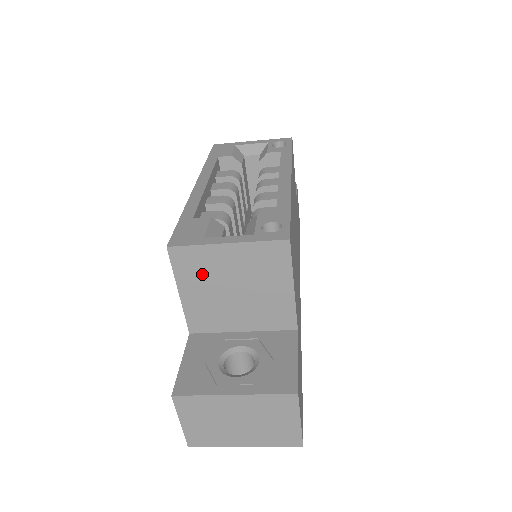
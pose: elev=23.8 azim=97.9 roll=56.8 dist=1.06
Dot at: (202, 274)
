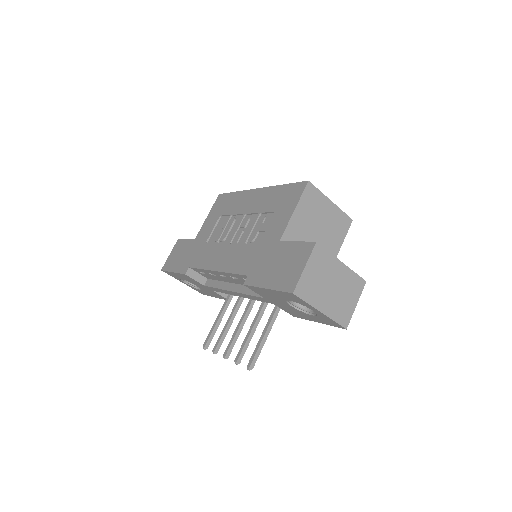
Dot at: (312, 208)
